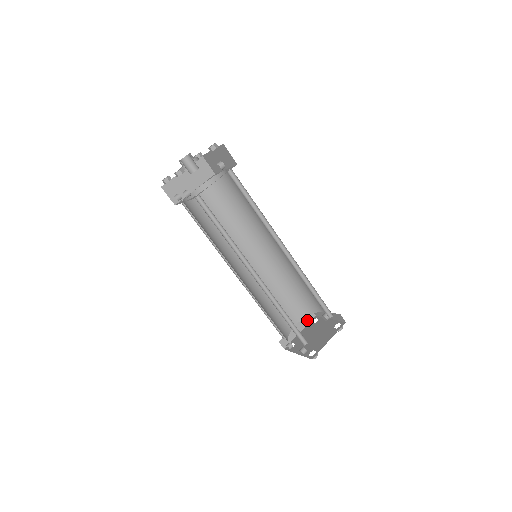
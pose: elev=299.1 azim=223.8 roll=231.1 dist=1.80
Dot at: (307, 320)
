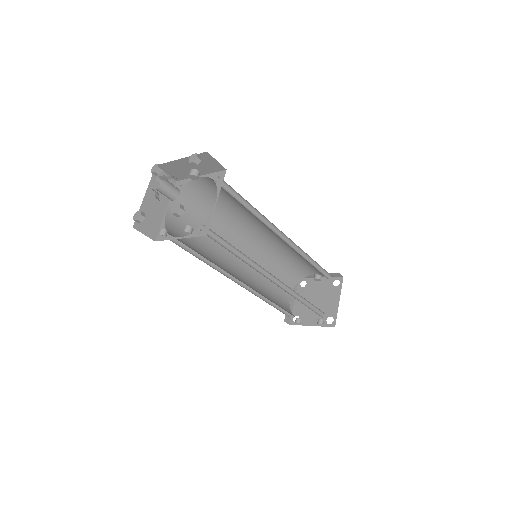
Dot at: (295, 286)
